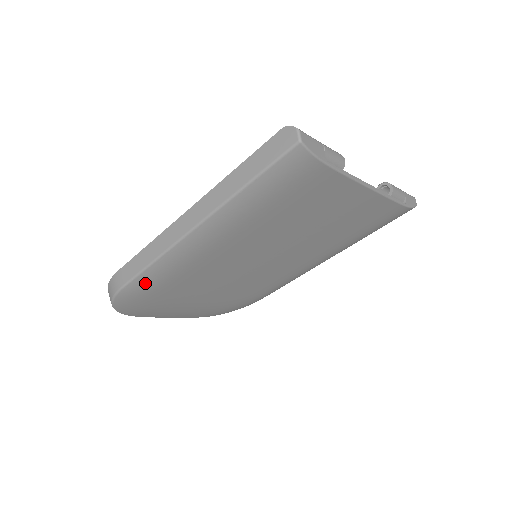
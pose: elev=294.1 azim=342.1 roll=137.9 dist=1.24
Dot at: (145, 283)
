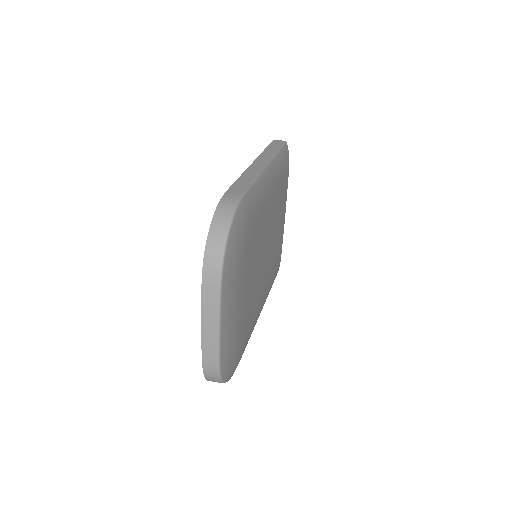
Dot at: (252, 201)
